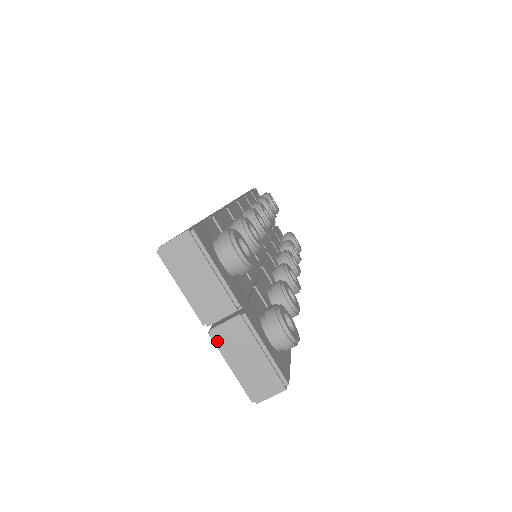
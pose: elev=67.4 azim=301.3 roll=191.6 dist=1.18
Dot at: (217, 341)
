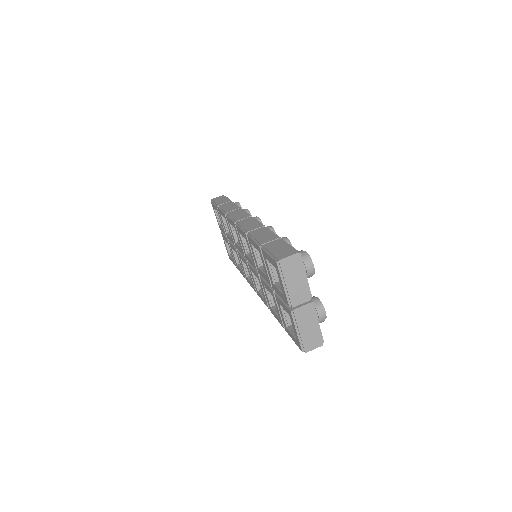
Dot at: (295, 316)
